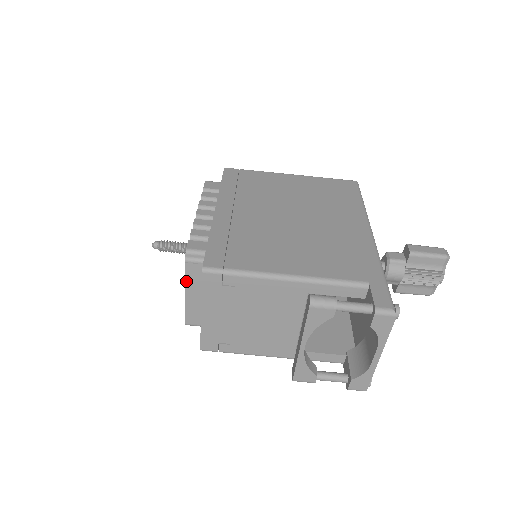
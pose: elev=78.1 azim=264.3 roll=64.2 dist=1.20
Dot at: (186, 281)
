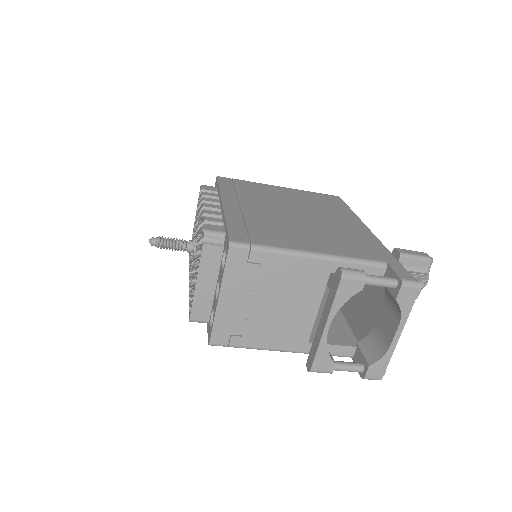
Dot at: (200, 266)
